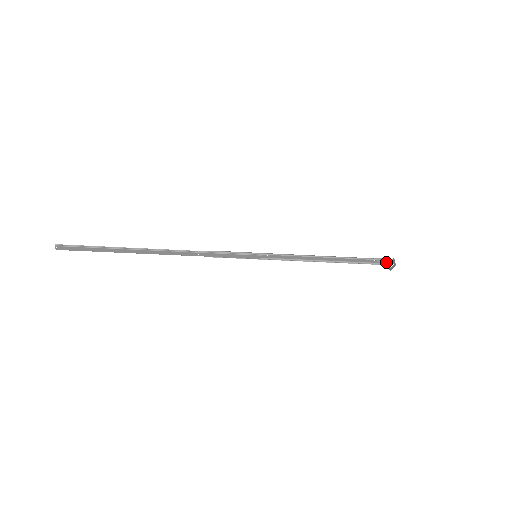
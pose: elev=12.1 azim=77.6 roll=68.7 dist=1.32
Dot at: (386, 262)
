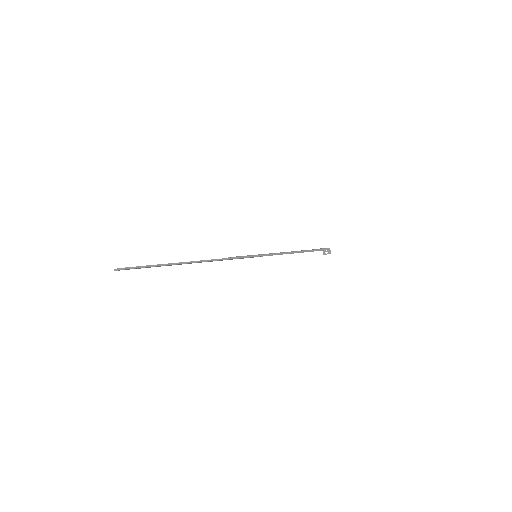
Dot at: occluded
